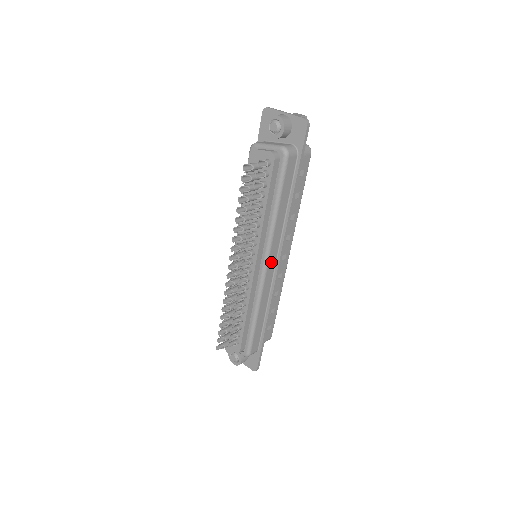
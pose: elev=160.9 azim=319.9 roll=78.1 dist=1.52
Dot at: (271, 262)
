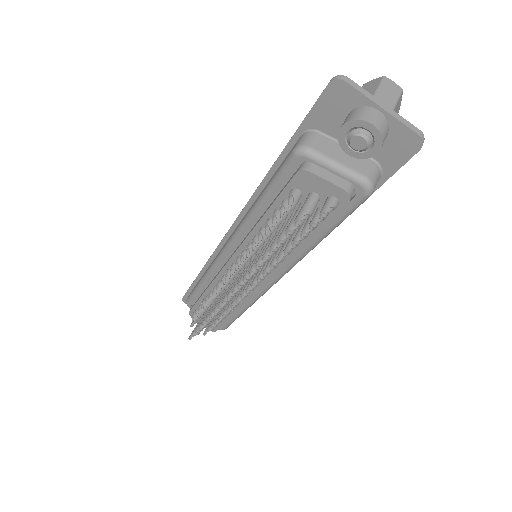
Dot at: occluded
